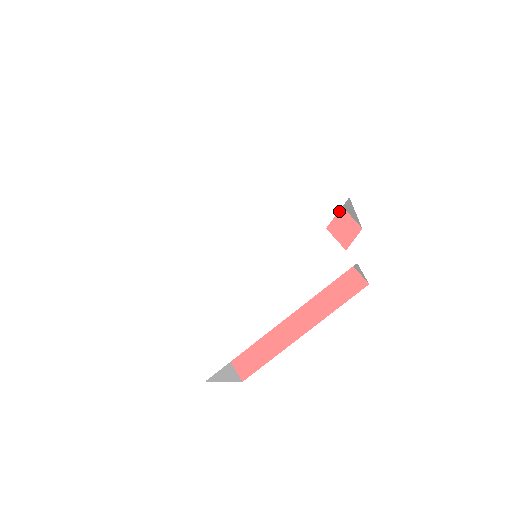
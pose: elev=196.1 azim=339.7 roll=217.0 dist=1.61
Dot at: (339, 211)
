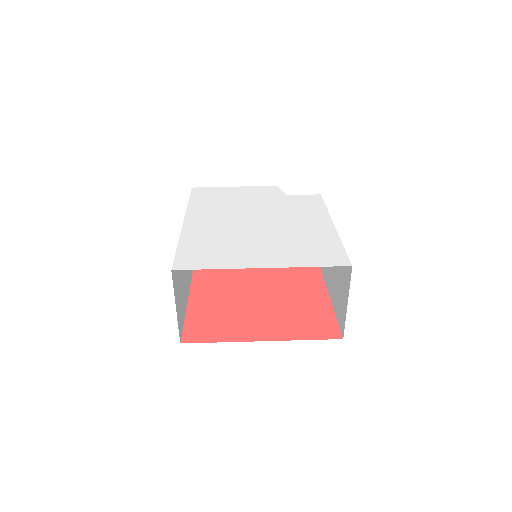
Dot at: occluded
